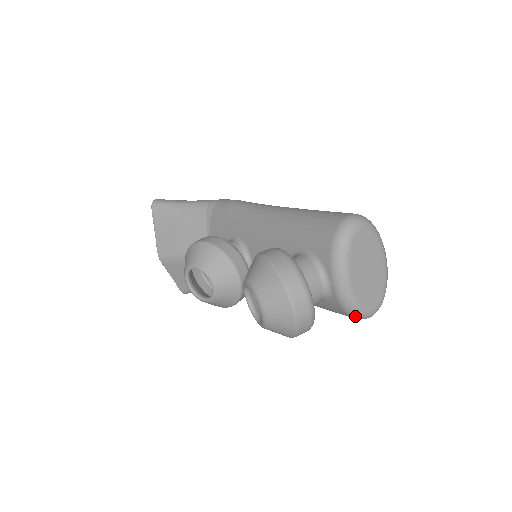
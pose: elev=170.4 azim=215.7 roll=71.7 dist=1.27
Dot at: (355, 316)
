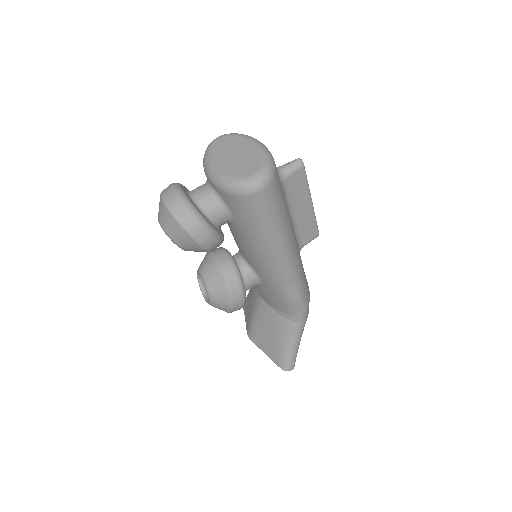
Dot at: (235, 190)
